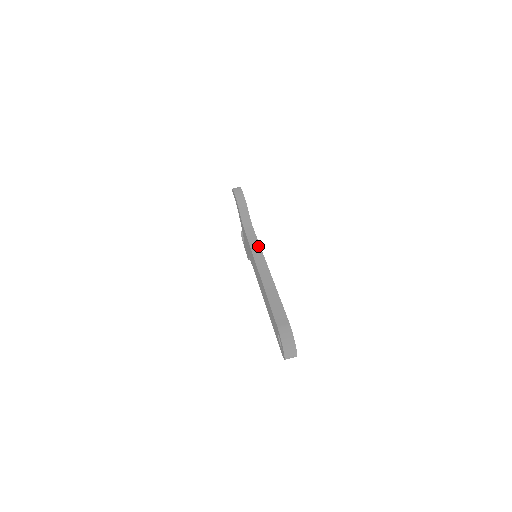
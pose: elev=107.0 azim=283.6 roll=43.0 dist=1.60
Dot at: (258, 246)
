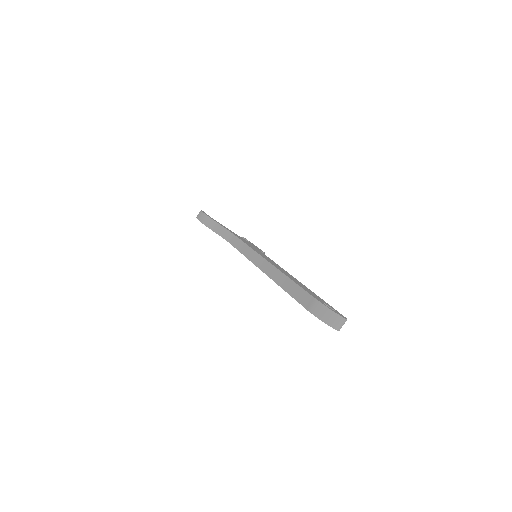
Dot at: (248, 248)
